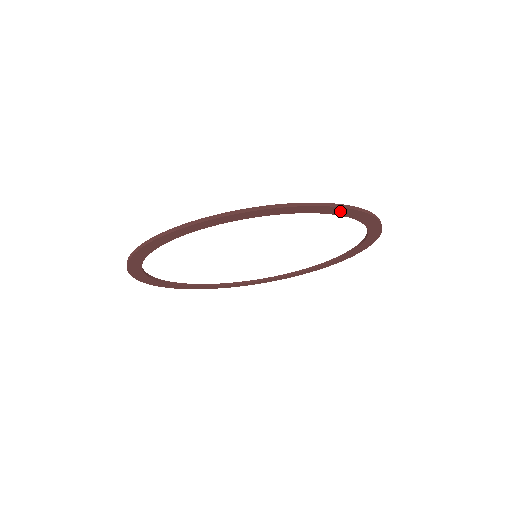
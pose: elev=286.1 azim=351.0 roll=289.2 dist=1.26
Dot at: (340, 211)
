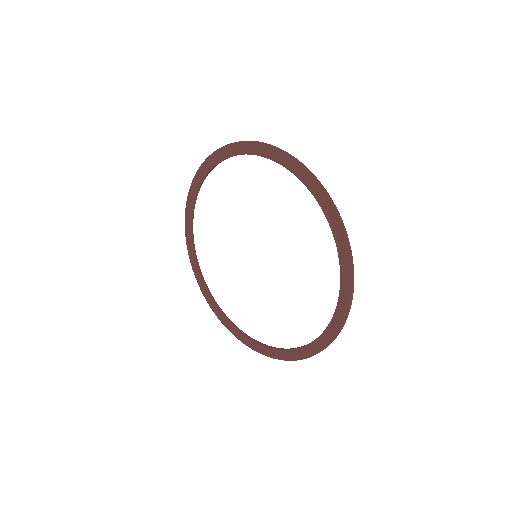
Dot at: (297, 169)
